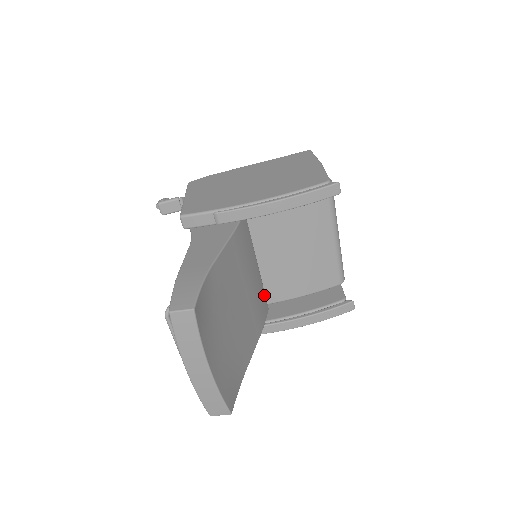
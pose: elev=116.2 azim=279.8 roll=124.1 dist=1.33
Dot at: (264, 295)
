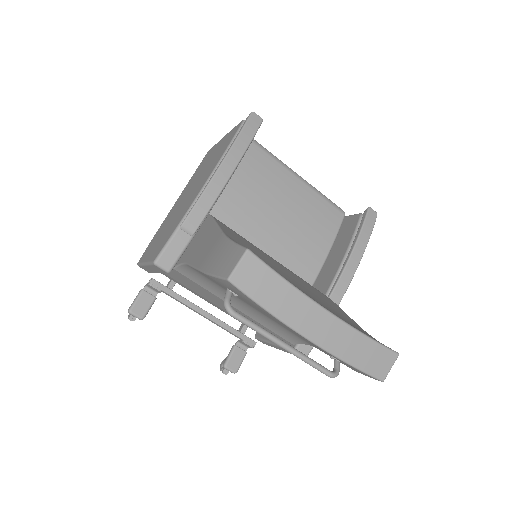
Dot at: occluded
